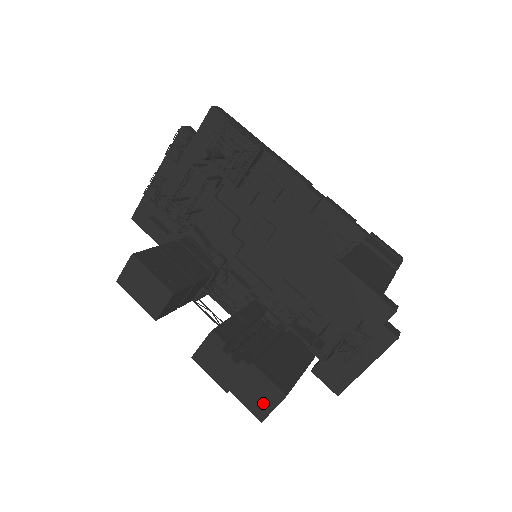
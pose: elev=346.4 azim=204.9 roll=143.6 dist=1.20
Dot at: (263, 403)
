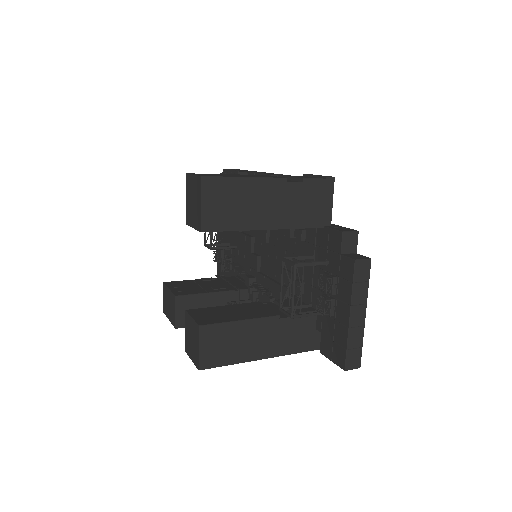
Dot at: (195, 347)
